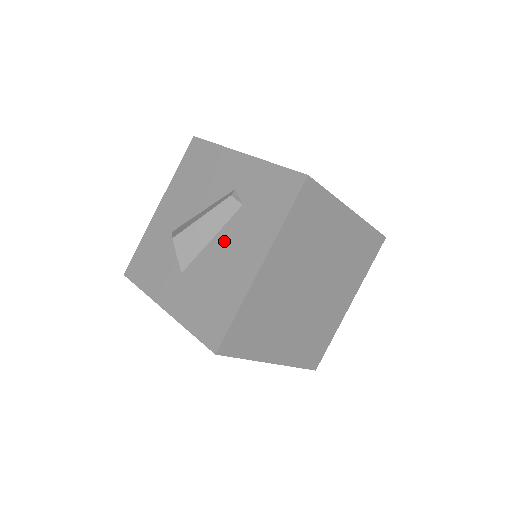
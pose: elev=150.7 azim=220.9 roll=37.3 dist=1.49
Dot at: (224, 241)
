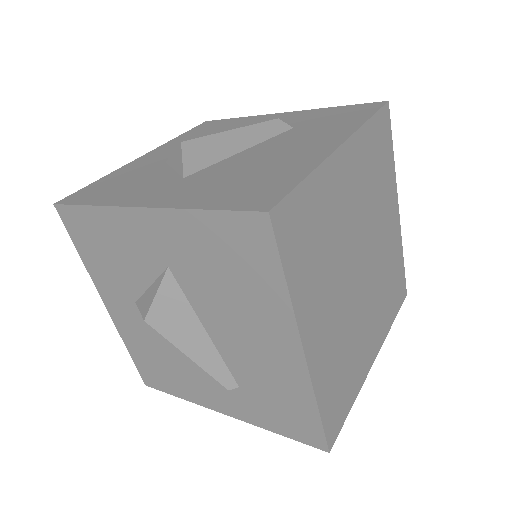
Dot at: (267, 146)
